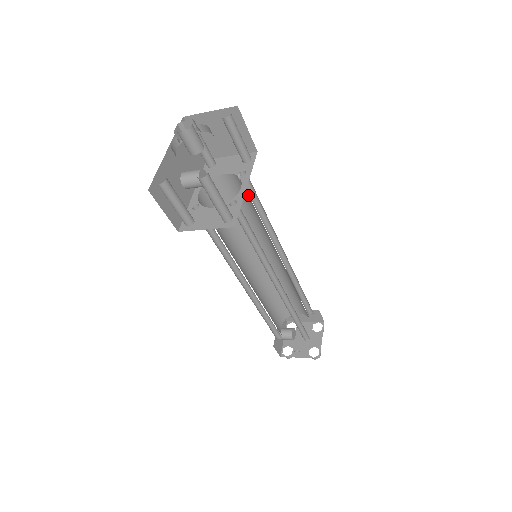
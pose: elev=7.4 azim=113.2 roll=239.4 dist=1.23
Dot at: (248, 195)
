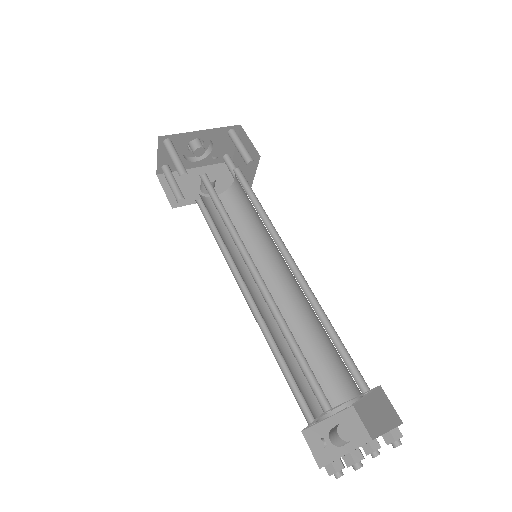
Dot at: occluded
